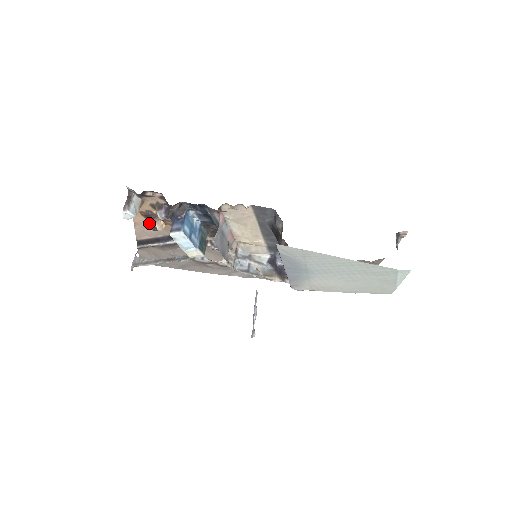
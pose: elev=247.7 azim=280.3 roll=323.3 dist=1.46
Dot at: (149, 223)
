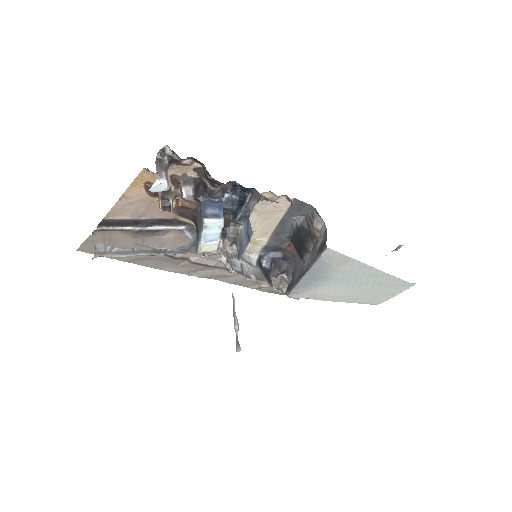
Dot at: (162, 200)
